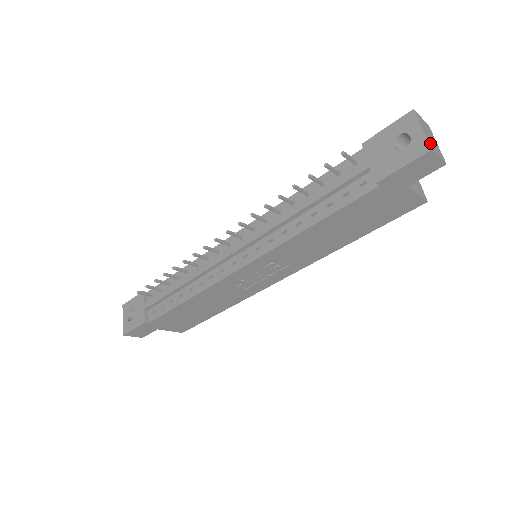
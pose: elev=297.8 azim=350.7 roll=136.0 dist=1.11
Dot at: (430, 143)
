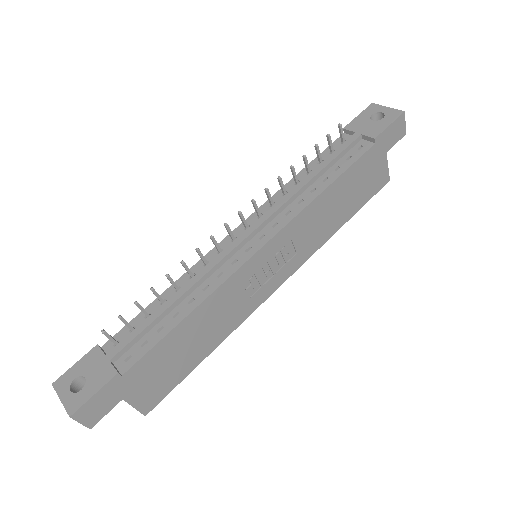
Dot at: (398, 113)
